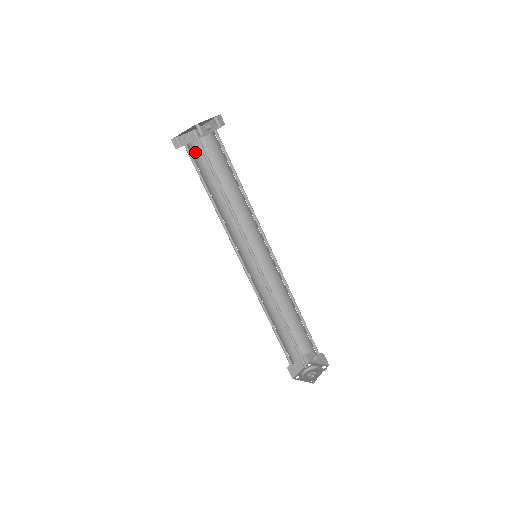
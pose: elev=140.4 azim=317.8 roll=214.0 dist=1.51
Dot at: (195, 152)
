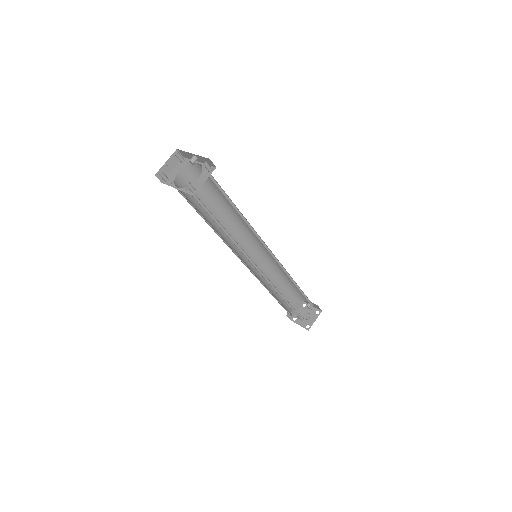
Dot at: (183, 182)
